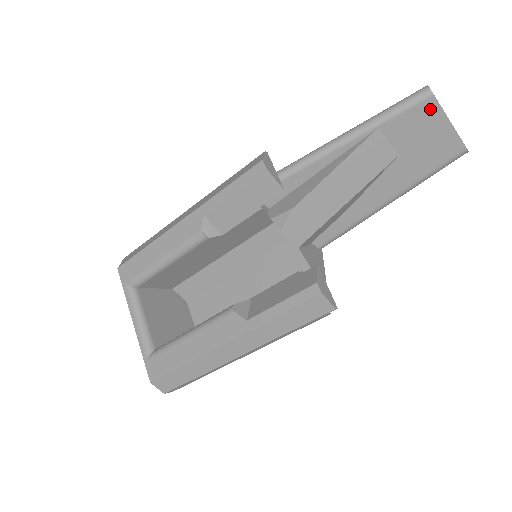
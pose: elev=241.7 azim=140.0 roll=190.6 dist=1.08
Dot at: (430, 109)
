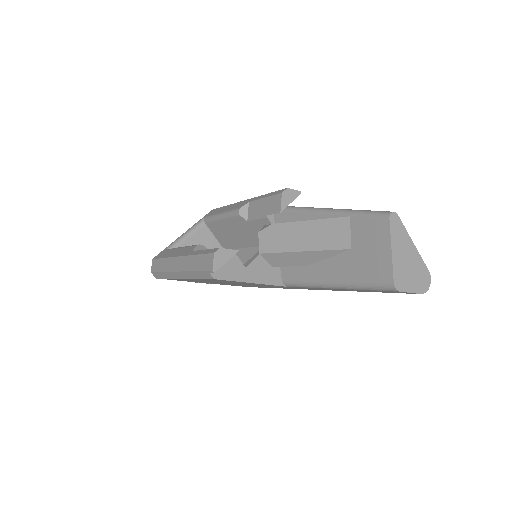
Dot at: (383, 228)
